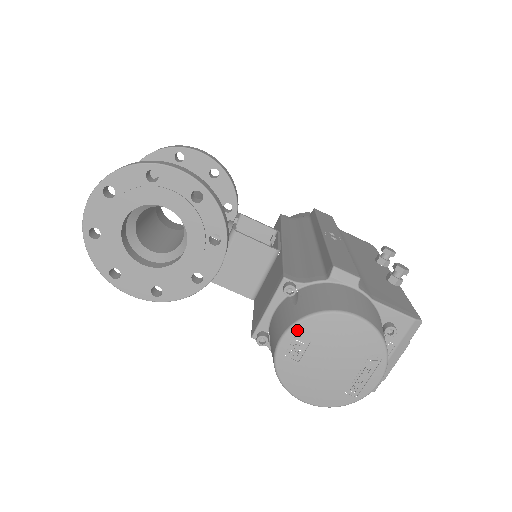
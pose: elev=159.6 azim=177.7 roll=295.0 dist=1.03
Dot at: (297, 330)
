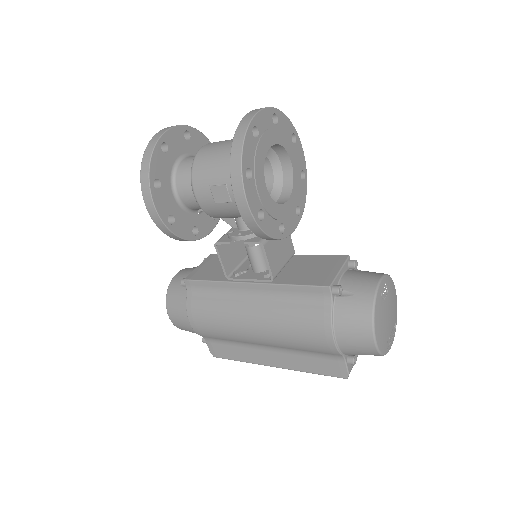
Dot at: (386, 280)
